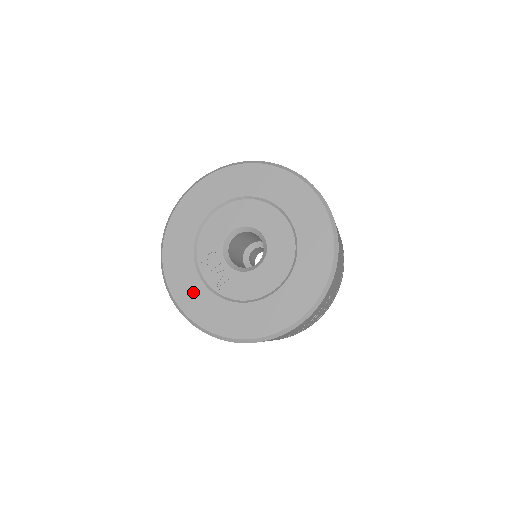
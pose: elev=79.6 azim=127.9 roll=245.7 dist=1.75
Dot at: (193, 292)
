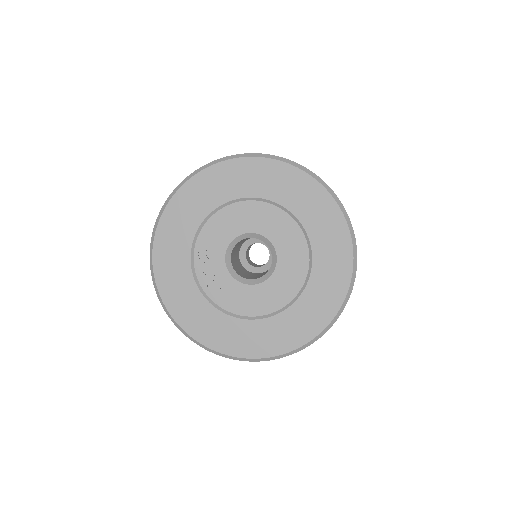
Dot at: (179, 283)
